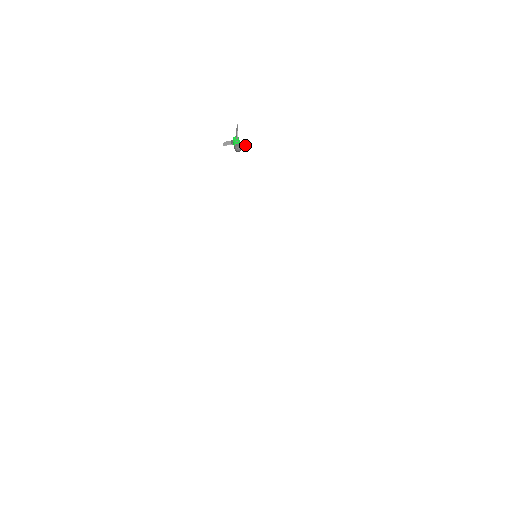
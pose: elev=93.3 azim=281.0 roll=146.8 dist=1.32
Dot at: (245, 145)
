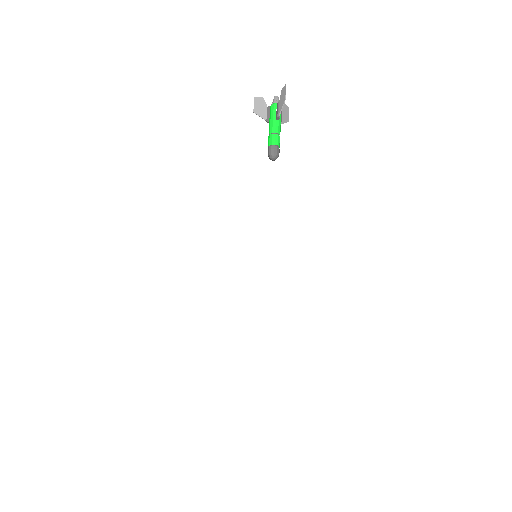
Dot at: (288, 107)
